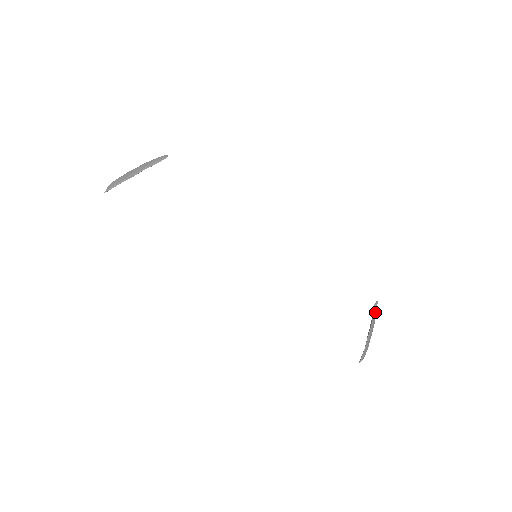
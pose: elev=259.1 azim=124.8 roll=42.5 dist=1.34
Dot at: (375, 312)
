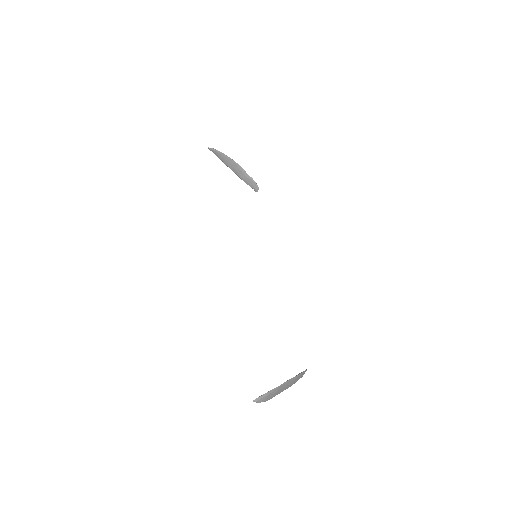
Dot at: (303, 374)
